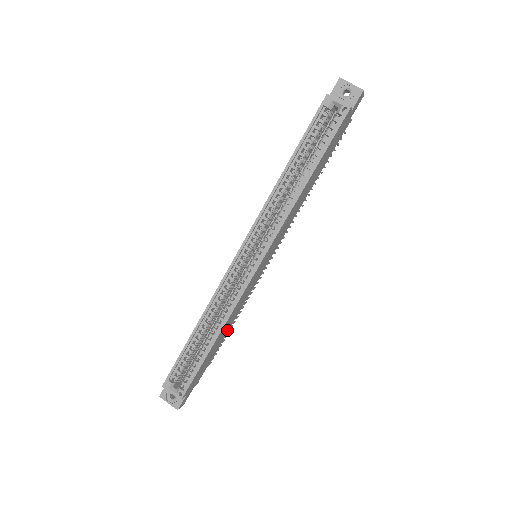
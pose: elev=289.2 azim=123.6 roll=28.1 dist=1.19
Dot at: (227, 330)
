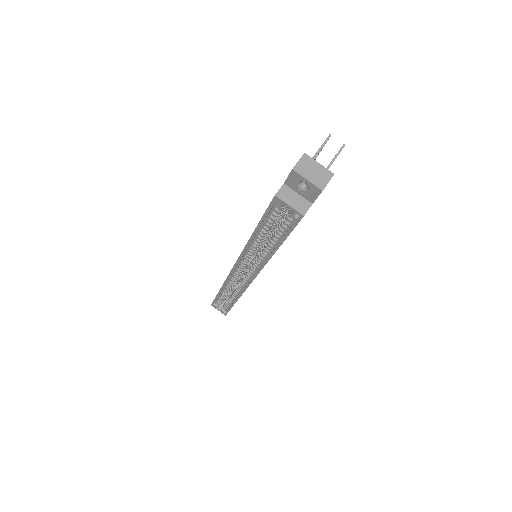
Dot at: occluded
